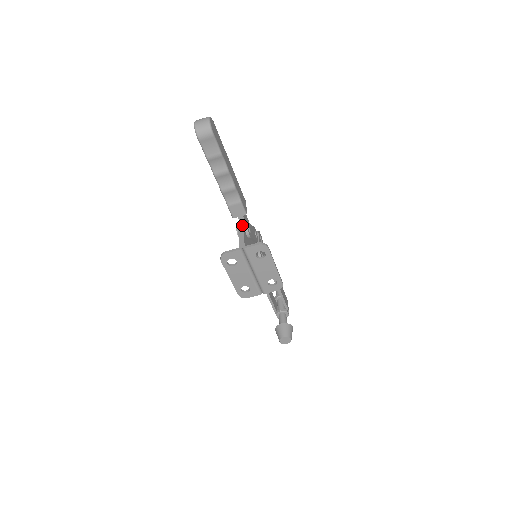
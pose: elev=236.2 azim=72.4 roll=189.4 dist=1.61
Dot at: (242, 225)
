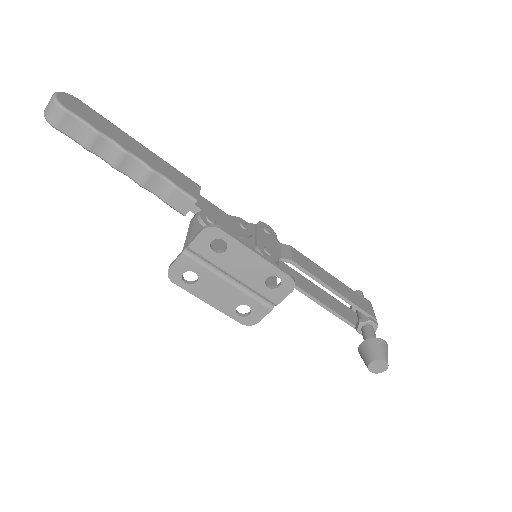
Dot at: (193, 218)
